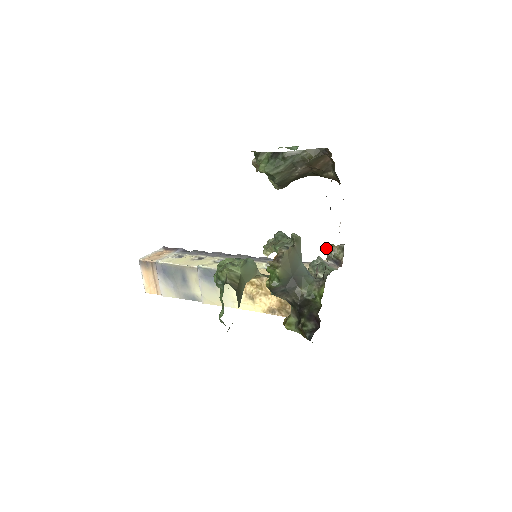
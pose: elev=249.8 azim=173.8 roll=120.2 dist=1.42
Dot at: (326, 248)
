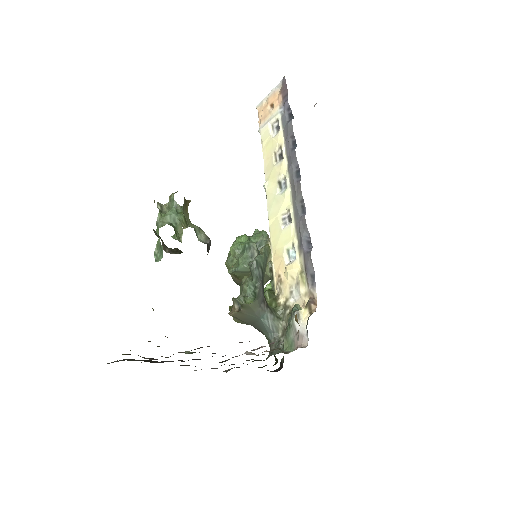
Dot at: occluded
